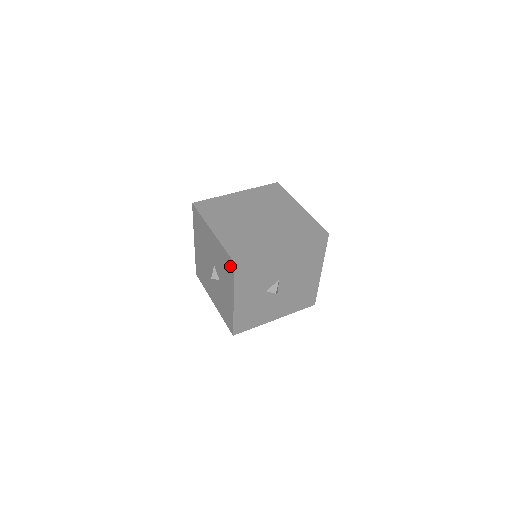
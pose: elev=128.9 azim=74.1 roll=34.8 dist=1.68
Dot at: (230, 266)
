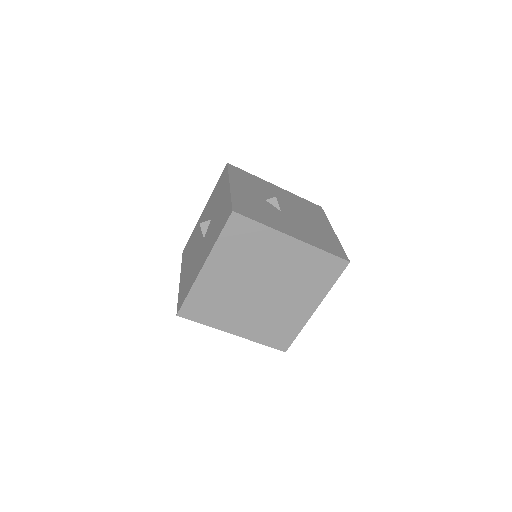
Dot at: occluded
